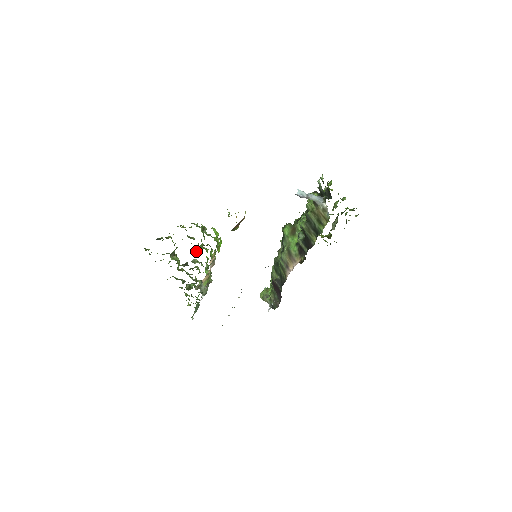
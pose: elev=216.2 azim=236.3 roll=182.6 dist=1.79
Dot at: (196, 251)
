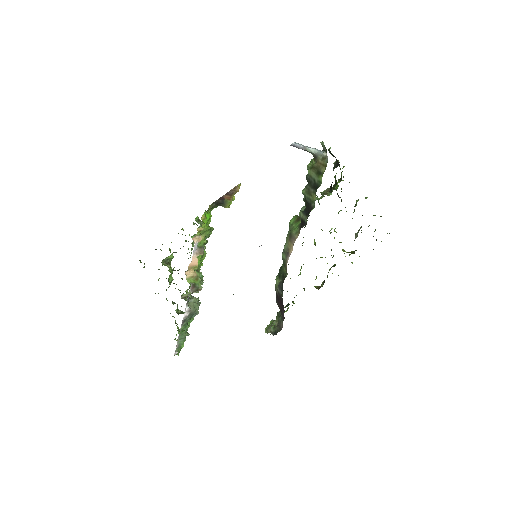
Dot at: occluded
